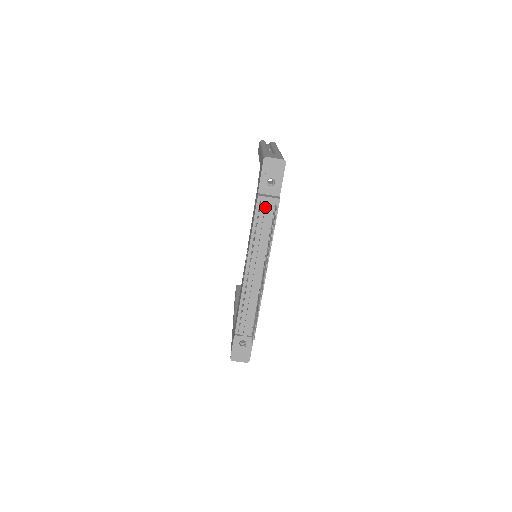
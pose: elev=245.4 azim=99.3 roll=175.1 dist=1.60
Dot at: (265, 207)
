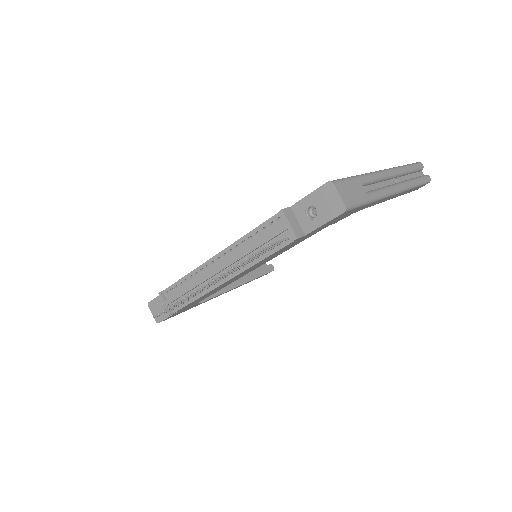
Dot at: (277, 227)
